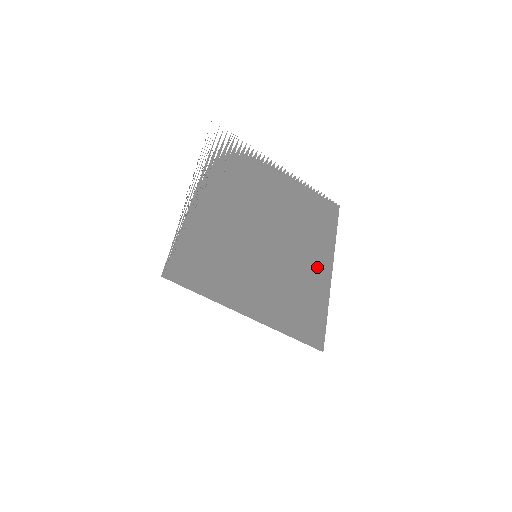
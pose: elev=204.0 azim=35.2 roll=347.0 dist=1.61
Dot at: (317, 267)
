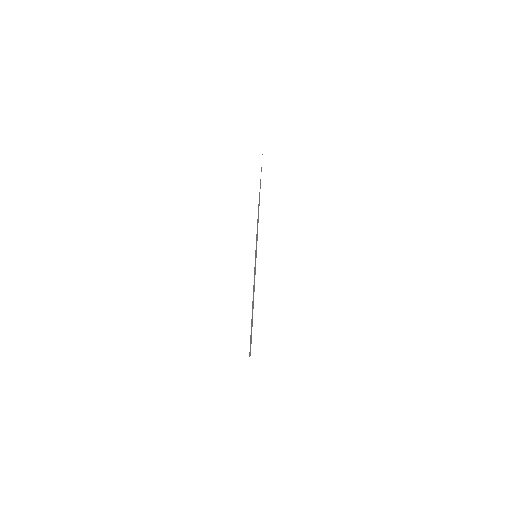
Dot at: occluded
